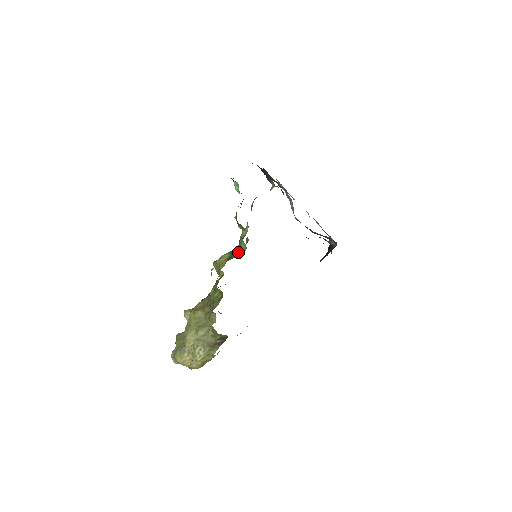
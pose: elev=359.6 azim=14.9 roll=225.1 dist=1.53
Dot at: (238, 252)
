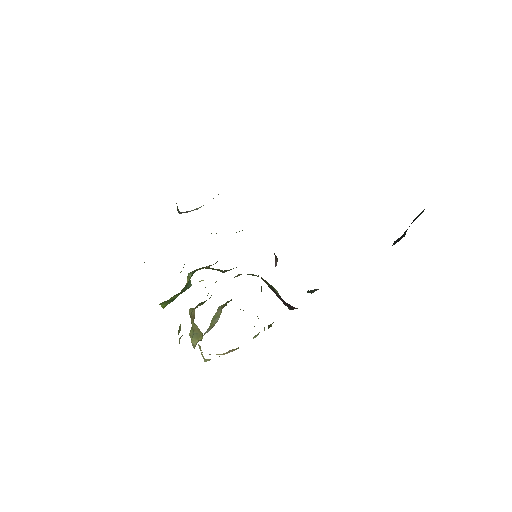
Dot at: (187, 284)
